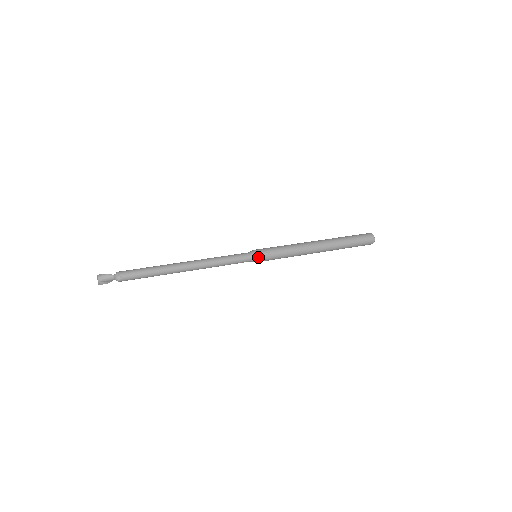
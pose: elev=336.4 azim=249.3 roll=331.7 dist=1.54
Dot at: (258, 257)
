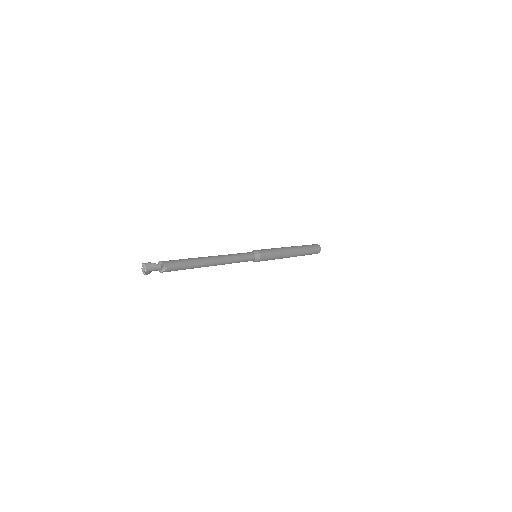
Dot at: (261, 258)
